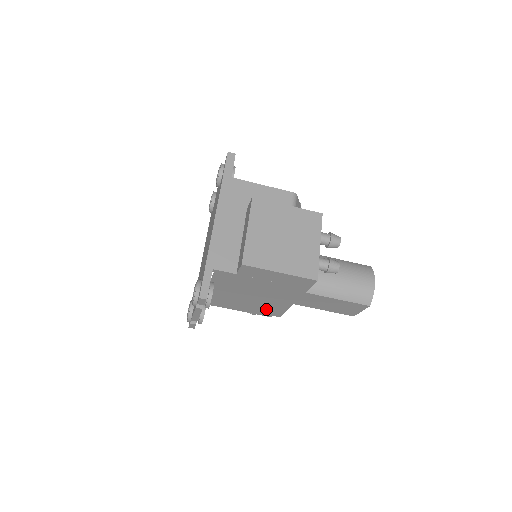
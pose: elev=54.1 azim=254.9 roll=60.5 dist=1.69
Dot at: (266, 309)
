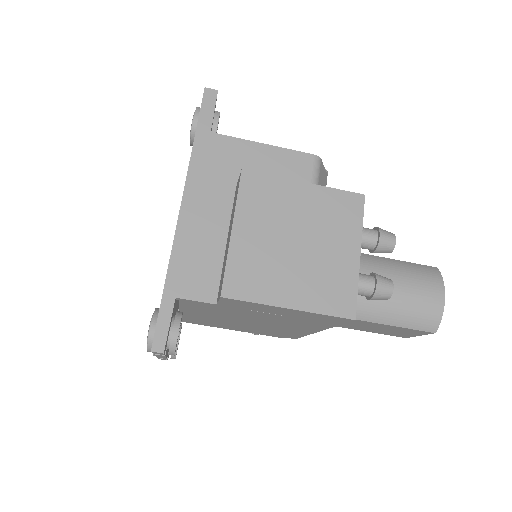
Dot at: (273, 332)
